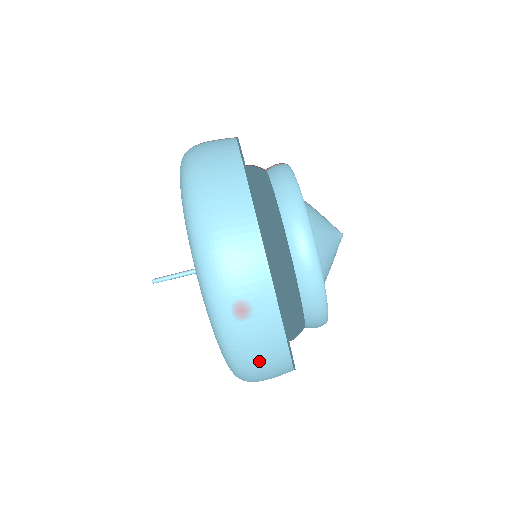
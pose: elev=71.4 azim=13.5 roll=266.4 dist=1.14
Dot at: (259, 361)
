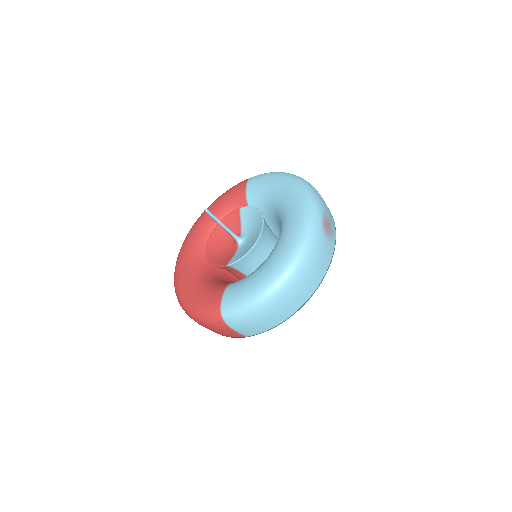
Dot at: (315, 266)
